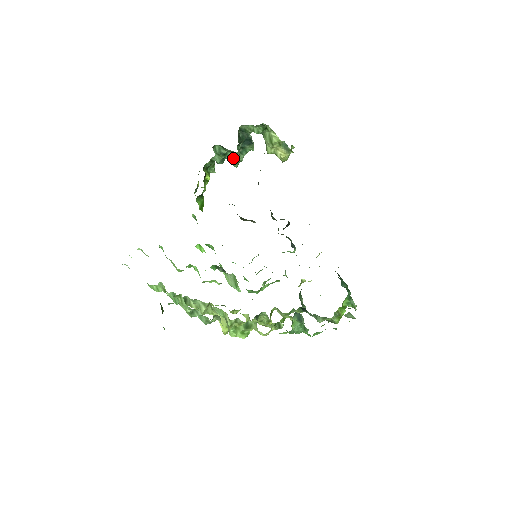
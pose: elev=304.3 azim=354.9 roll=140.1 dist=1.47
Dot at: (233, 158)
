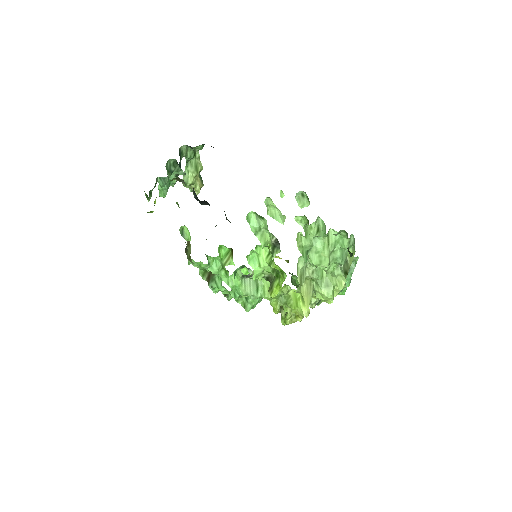
Dot at: (169, 183)
